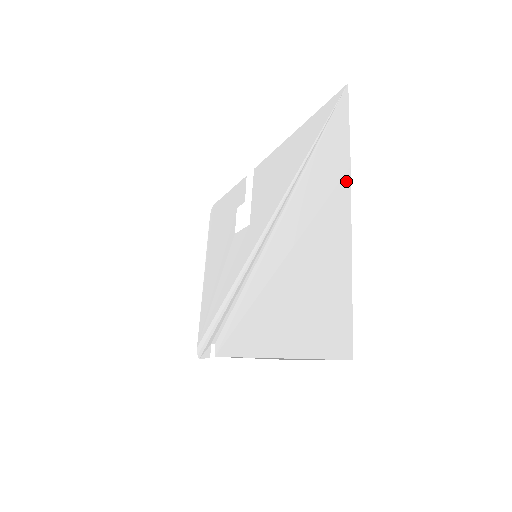
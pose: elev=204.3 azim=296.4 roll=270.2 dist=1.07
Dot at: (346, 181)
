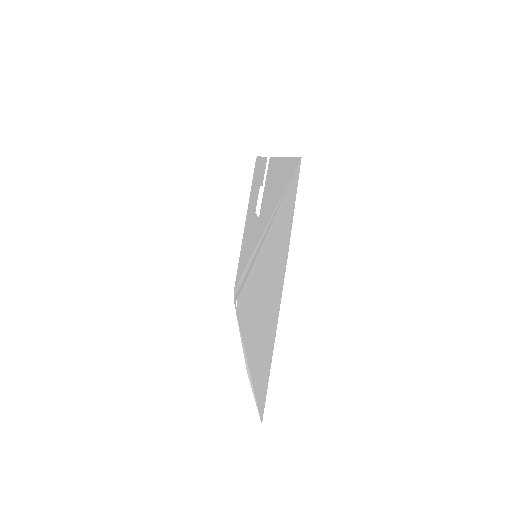
Dot at: (284, 267)
